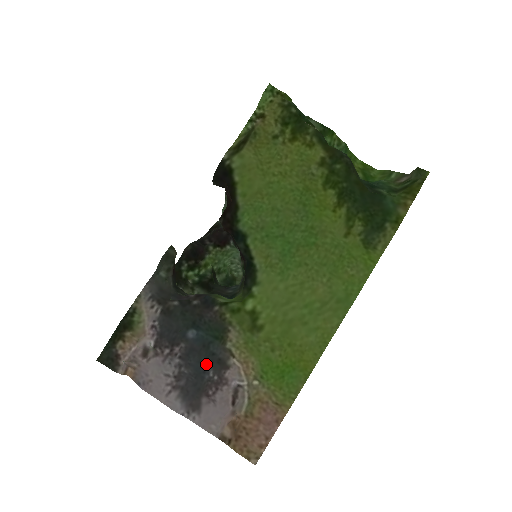
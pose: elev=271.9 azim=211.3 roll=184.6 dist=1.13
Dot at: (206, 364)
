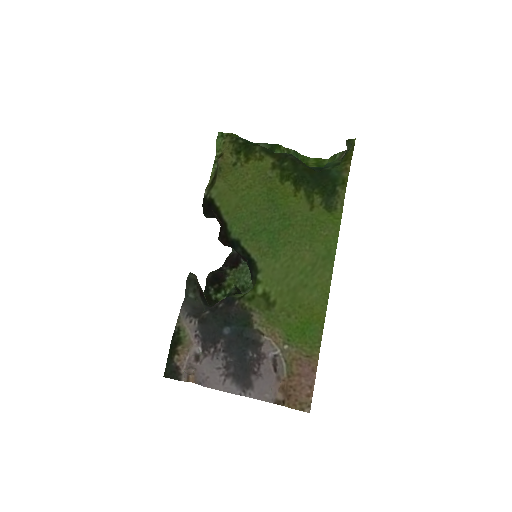
Dot at: (244, 348)
